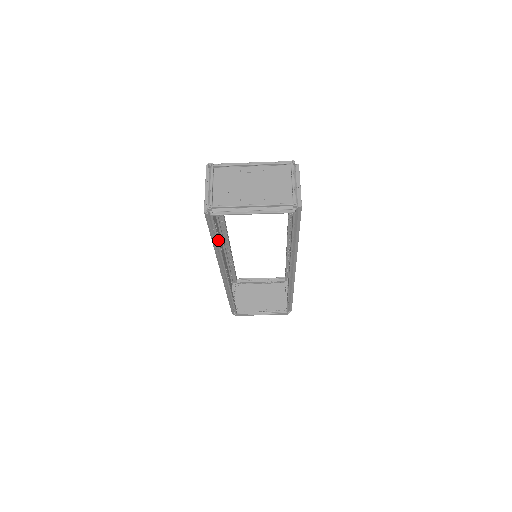
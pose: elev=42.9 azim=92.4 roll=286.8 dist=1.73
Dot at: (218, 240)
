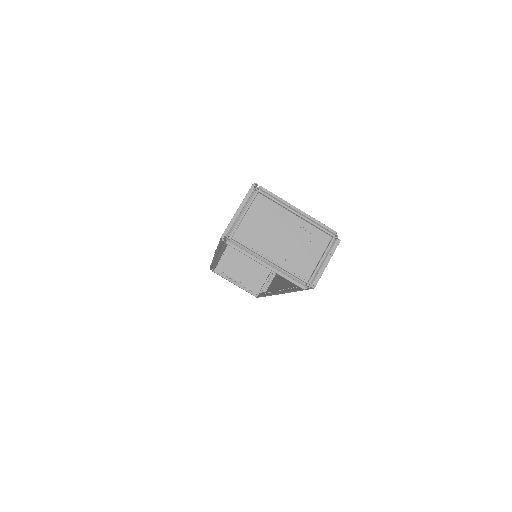
Dot at: (223, 251)
